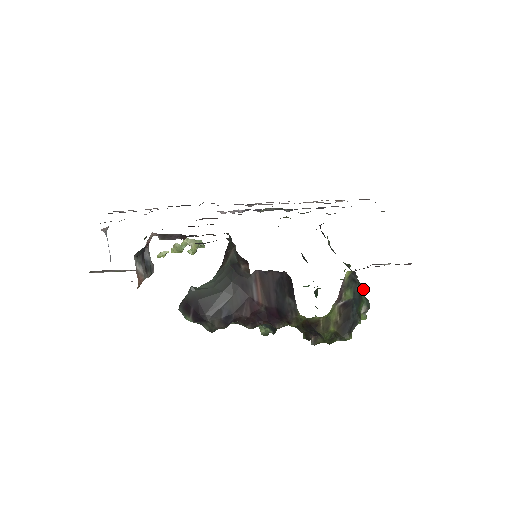
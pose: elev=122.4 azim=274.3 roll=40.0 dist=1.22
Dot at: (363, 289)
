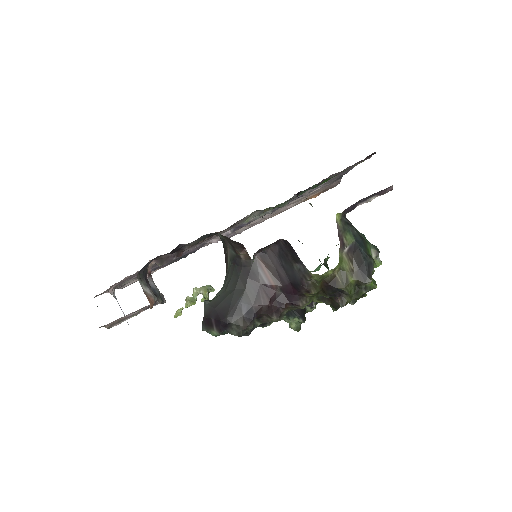
Dot at: (364, 236)
